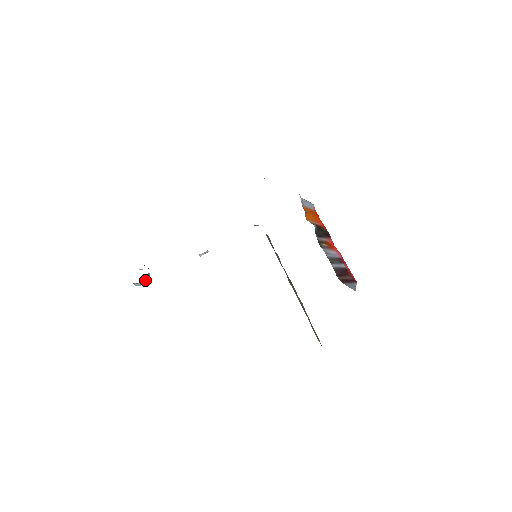
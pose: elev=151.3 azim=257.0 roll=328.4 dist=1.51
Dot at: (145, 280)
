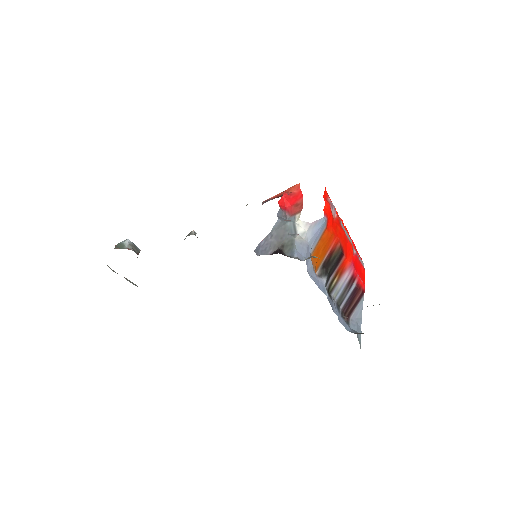
Dot at: occluded
